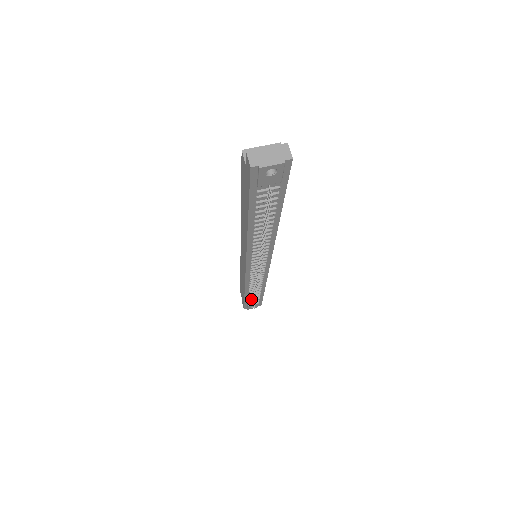
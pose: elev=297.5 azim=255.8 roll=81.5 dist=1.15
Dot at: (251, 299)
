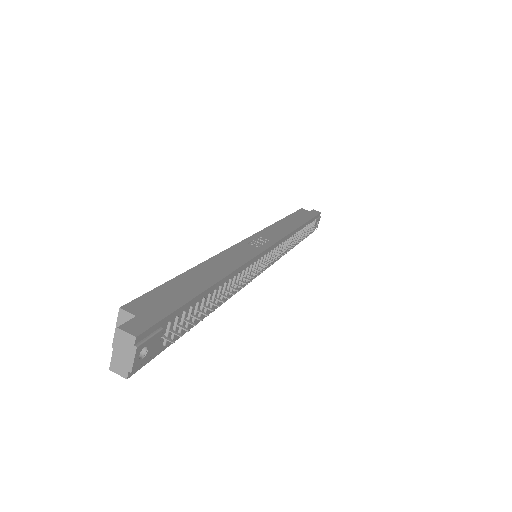
Dot at: occluded
